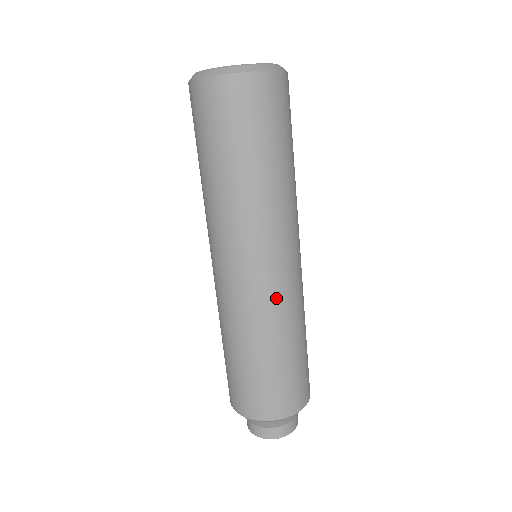
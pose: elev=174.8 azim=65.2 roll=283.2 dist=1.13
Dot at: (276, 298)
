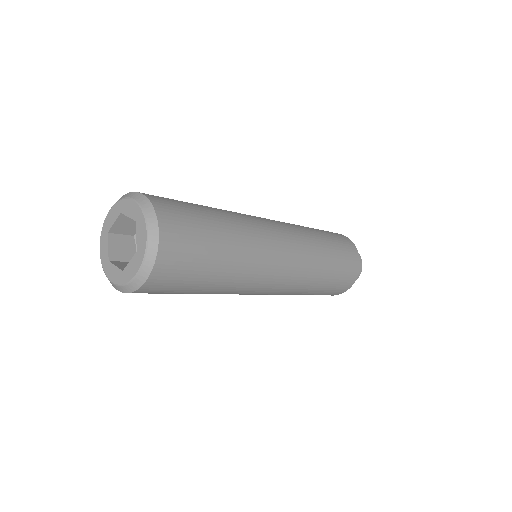
Dot at: (284, 292)
